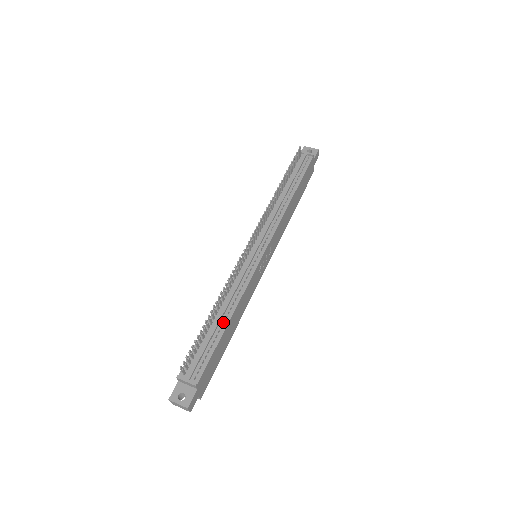
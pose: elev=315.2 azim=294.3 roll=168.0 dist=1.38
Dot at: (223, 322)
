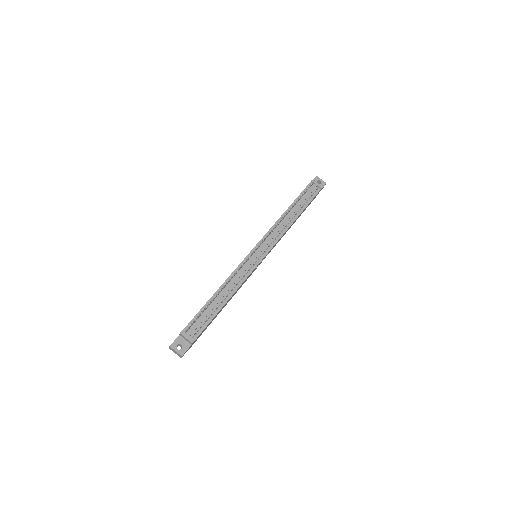
Dot at: (221, 302)
